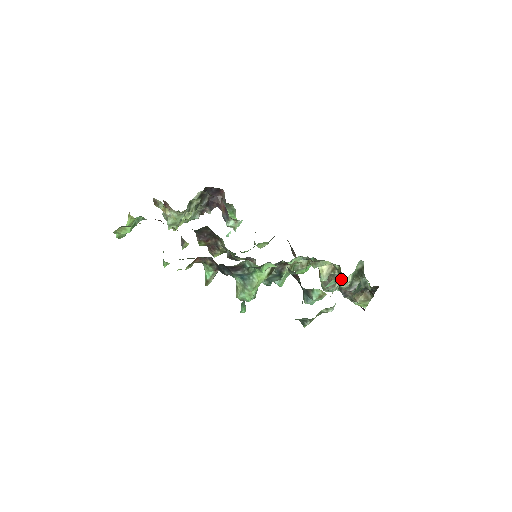
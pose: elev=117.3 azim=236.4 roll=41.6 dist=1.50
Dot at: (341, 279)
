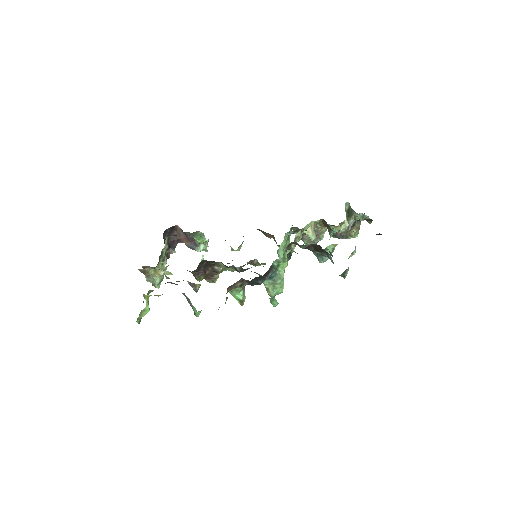
Dot at: (330, 228)
